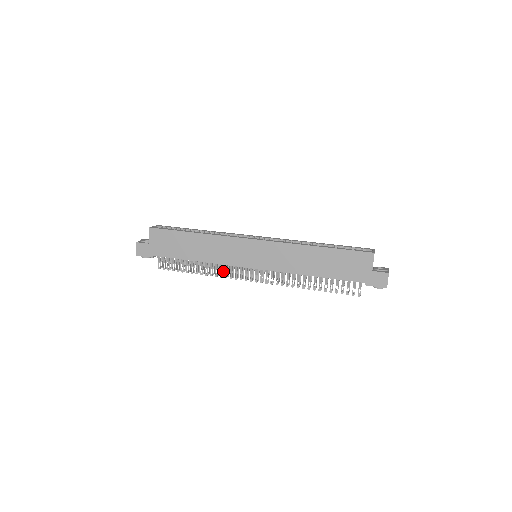
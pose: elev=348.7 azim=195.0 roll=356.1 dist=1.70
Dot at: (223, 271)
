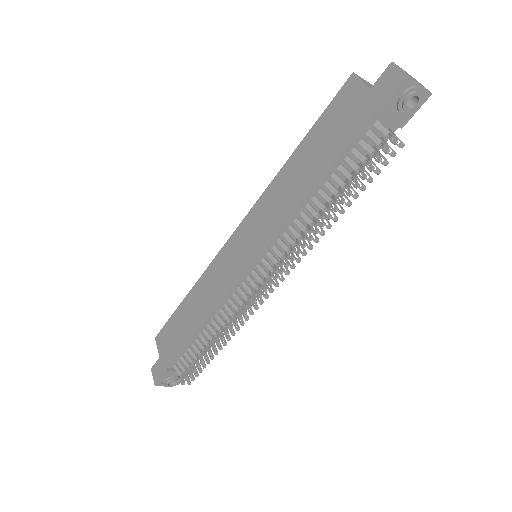
Dot at: occluded
